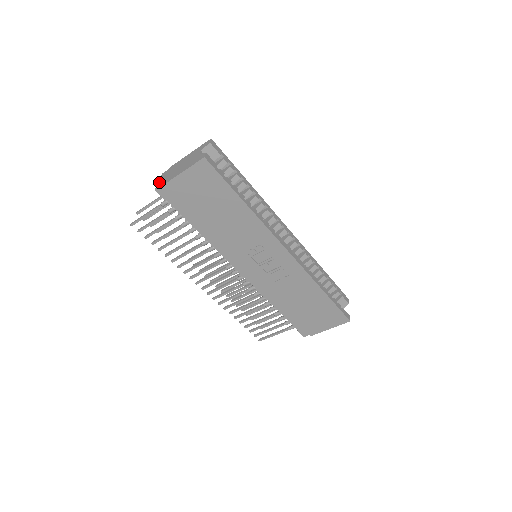
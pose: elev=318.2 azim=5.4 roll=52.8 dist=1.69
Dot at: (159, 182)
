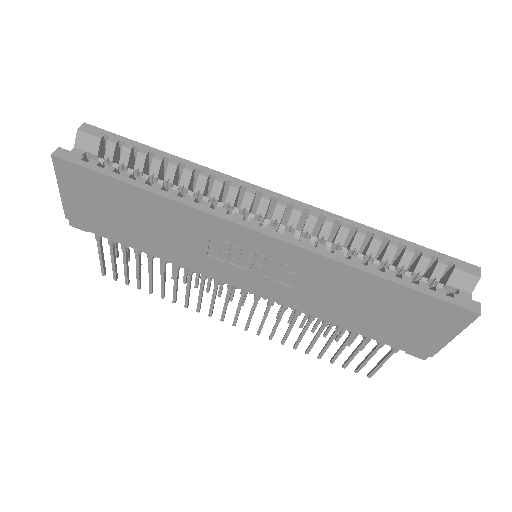
Dot at: occluded
